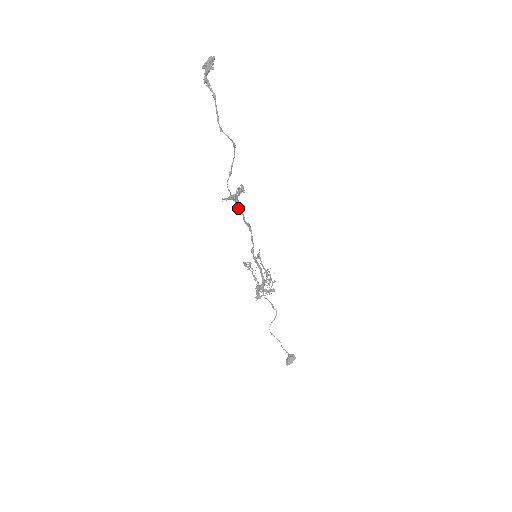
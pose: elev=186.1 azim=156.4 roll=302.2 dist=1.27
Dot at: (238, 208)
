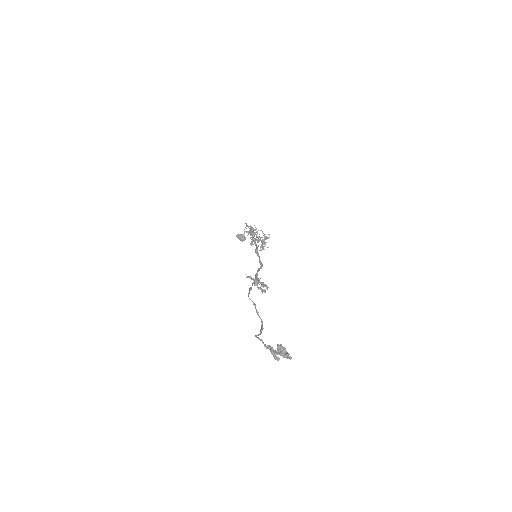
Dot at: (253, 283)
